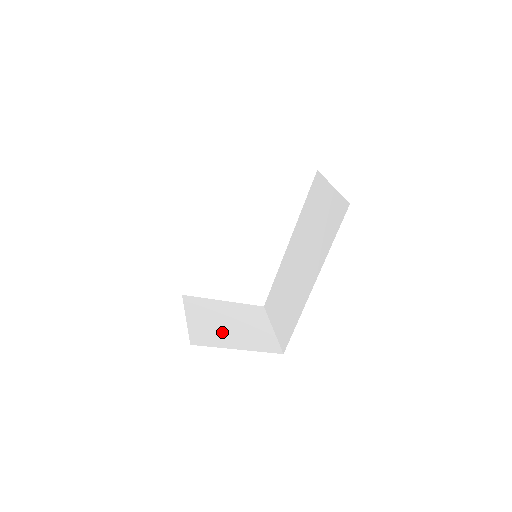
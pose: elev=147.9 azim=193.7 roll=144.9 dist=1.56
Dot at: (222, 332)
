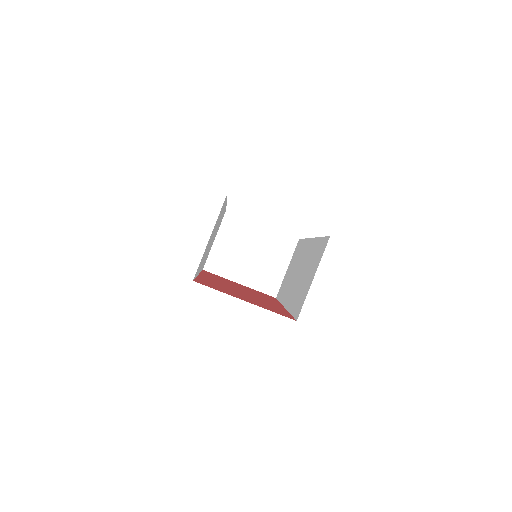
Dot at: (237, 262)
